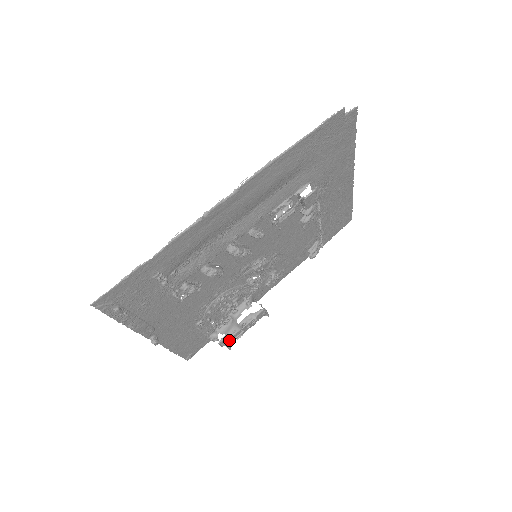
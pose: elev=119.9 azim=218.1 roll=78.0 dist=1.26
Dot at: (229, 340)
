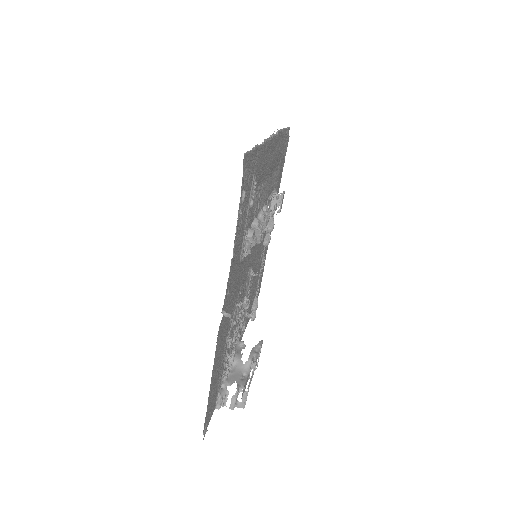
Dot at: occluded
